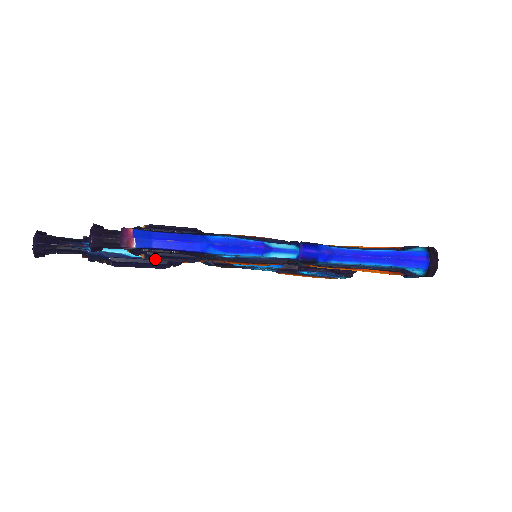
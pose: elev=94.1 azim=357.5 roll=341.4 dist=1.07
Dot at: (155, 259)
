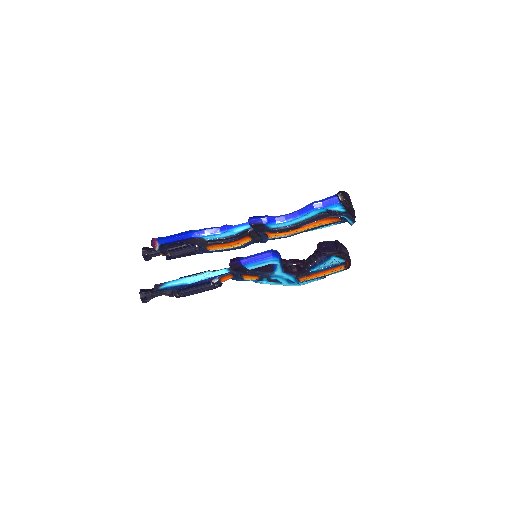
Dot at: (175, 254)
